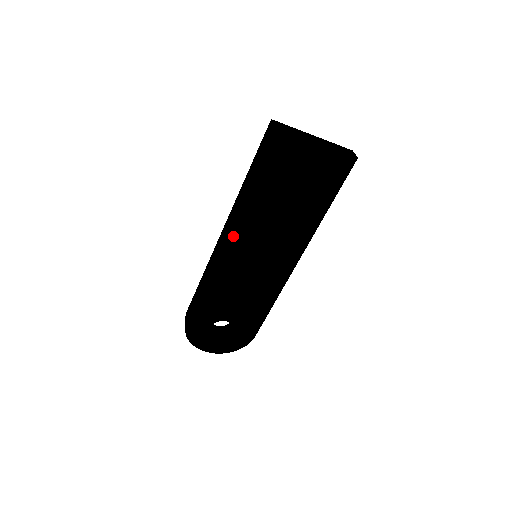
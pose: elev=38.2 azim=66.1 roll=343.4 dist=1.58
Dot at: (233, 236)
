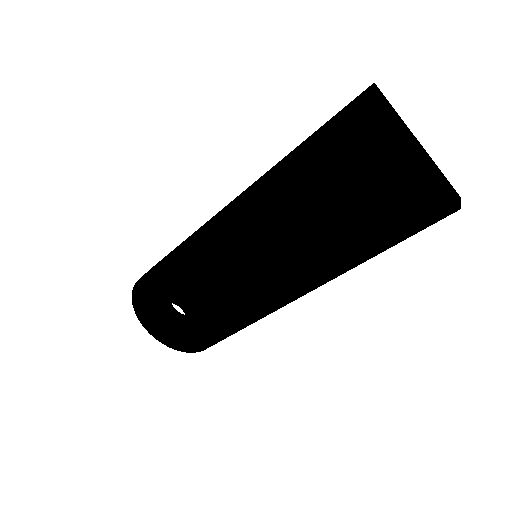
Dot at: (239, 211)
